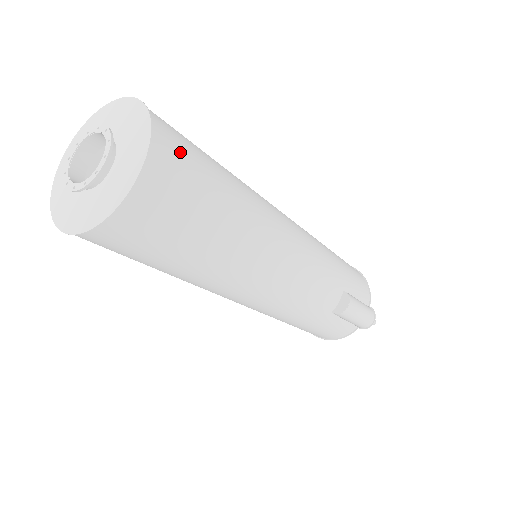
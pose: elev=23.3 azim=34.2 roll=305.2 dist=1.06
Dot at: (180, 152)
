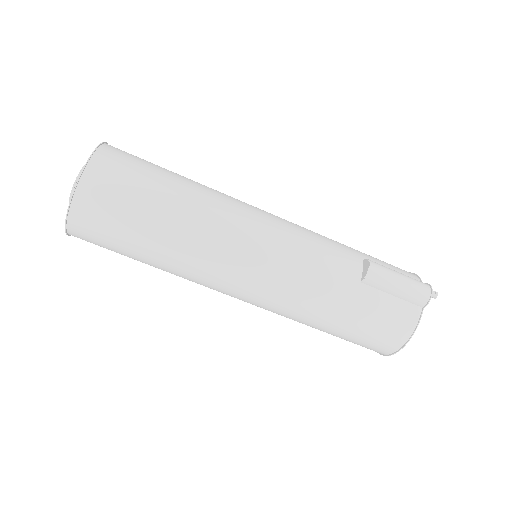
Dot at: (130, 154)
